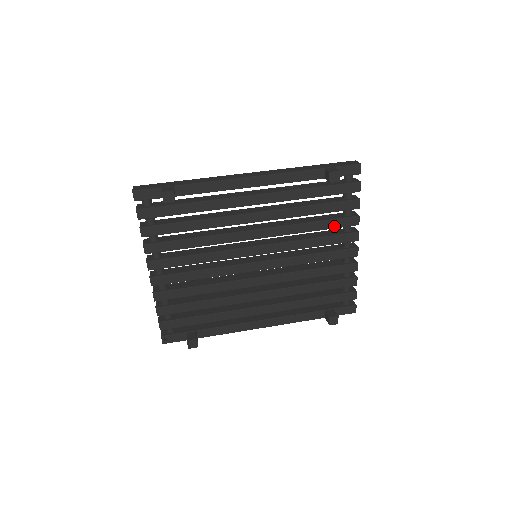
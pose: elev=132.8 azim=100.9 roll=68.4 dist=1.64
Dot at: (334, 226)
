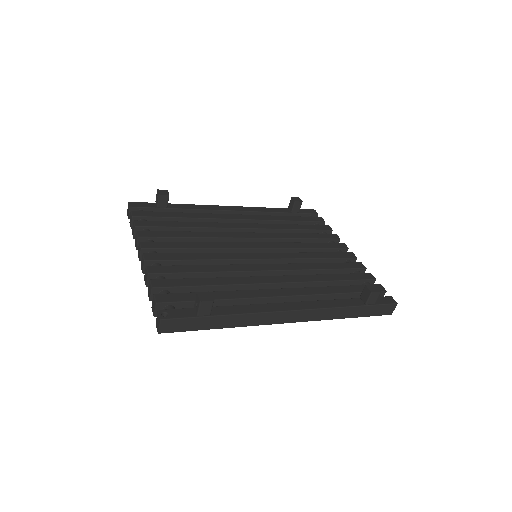
Dot at: (318, 237)
